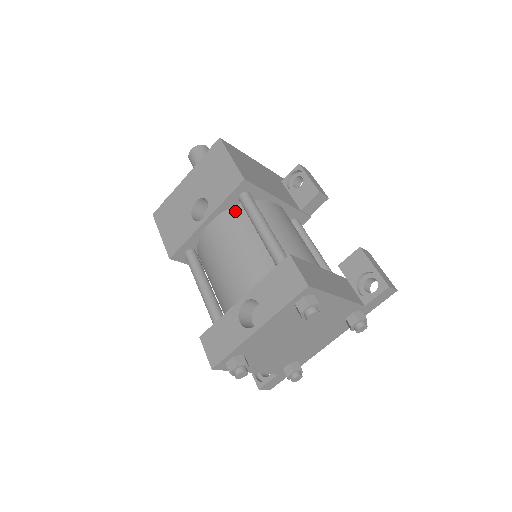
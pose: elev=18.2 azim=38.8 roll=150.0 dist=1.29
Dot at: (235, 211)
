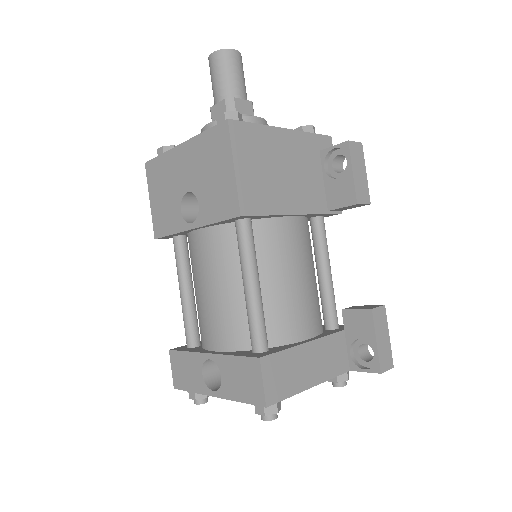
Dot at: (229, 232)
